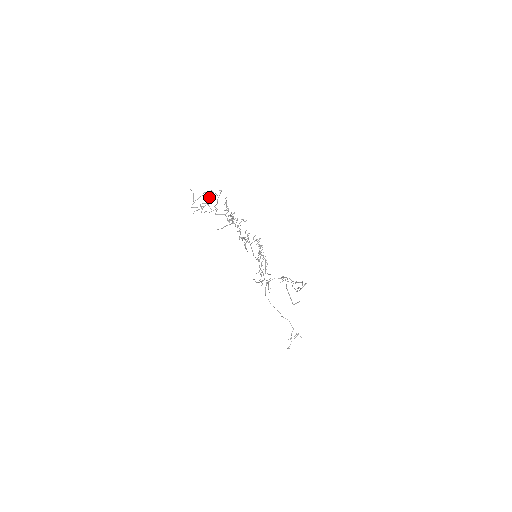
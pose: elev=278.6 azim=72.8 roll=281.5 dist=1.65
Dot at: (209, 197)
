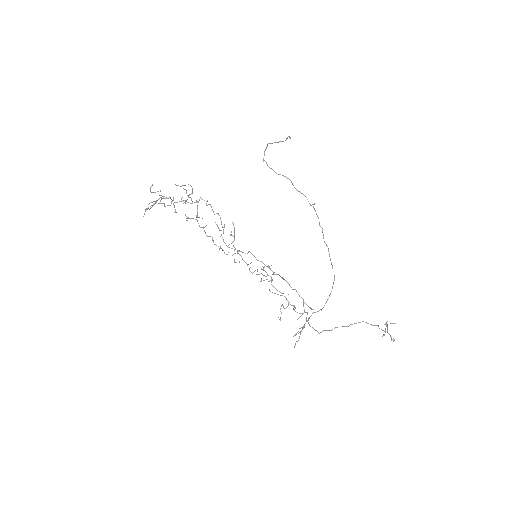
Dot at: (161, 199)
